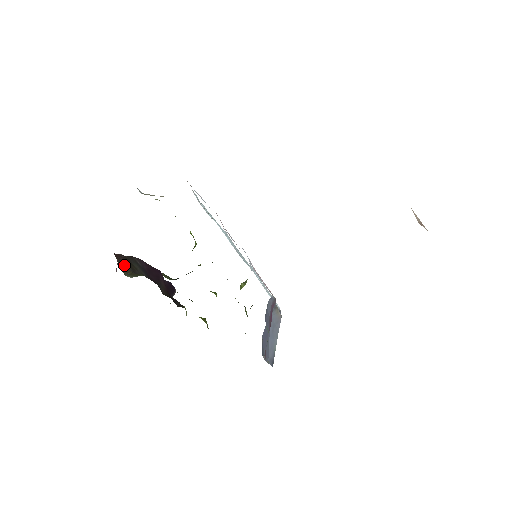
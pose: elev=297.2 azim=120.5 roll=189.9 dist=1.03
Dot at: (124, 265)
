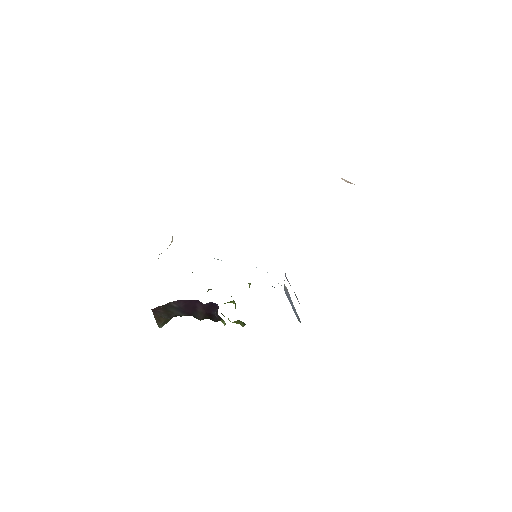
Dot at: (160, 316)
